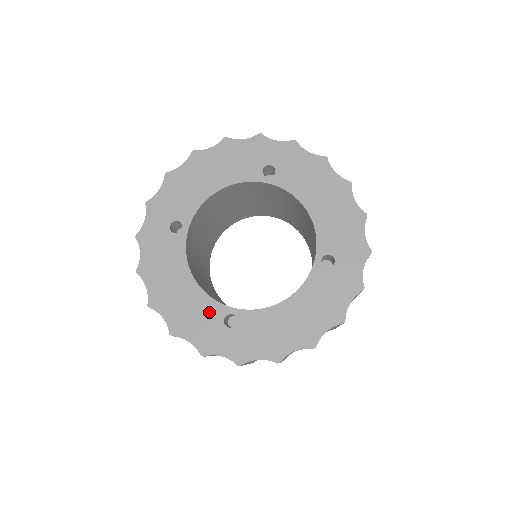
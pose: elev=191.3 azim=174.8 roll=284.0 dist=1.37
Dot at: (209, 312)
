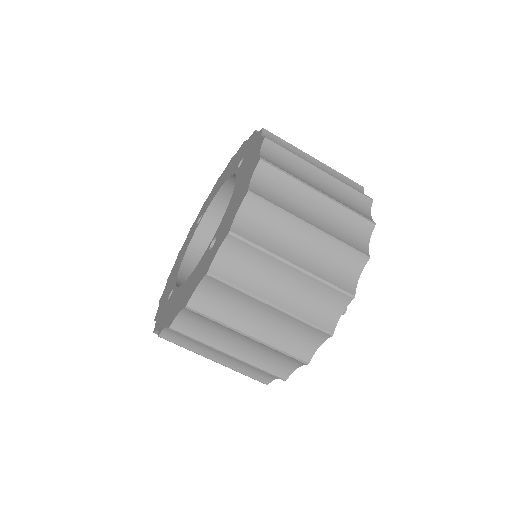
Dot at: (200, 265)
